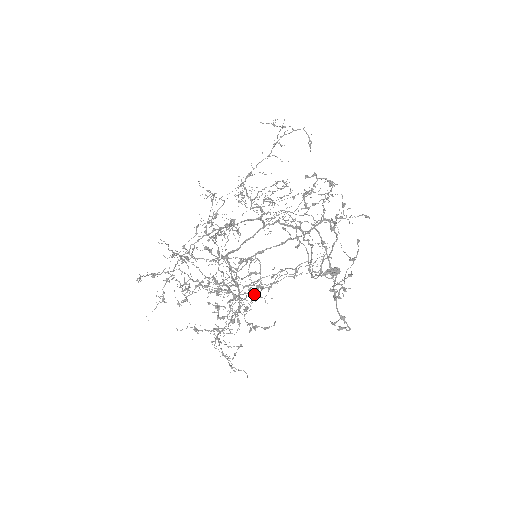
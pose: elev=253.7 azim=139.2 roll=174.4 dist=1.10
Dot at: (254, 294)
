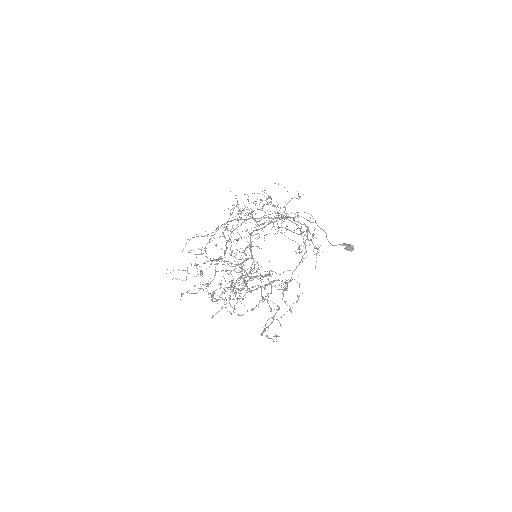
Dot at: occluded
